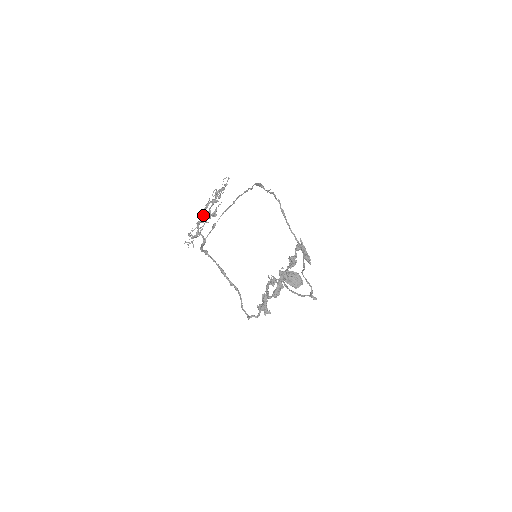
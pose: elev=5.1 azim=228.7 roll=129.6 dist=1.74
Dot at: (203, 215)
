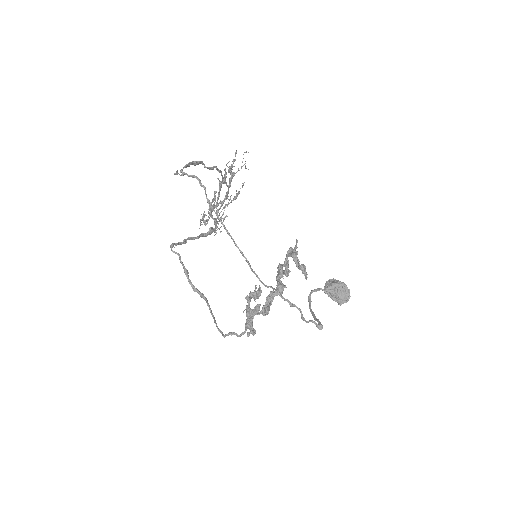
Dot at: (218, 198)
